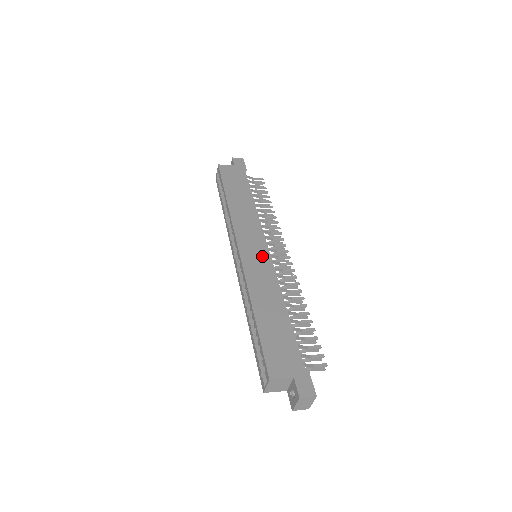
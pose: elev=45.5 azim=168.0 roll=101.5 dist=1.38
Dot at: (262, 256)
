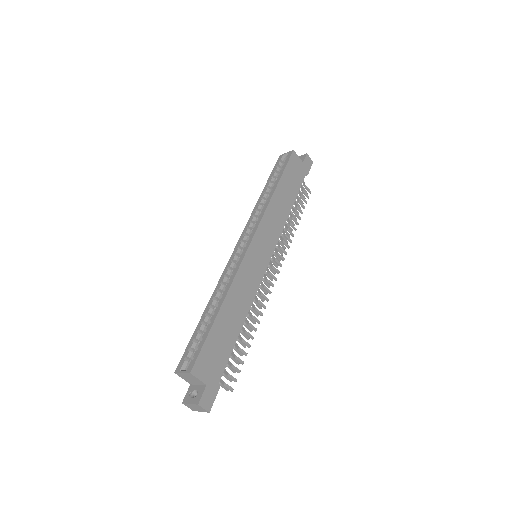
Dot at: (261, 263)
